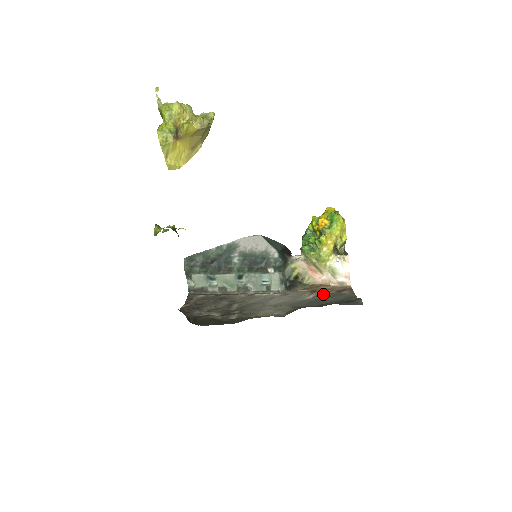
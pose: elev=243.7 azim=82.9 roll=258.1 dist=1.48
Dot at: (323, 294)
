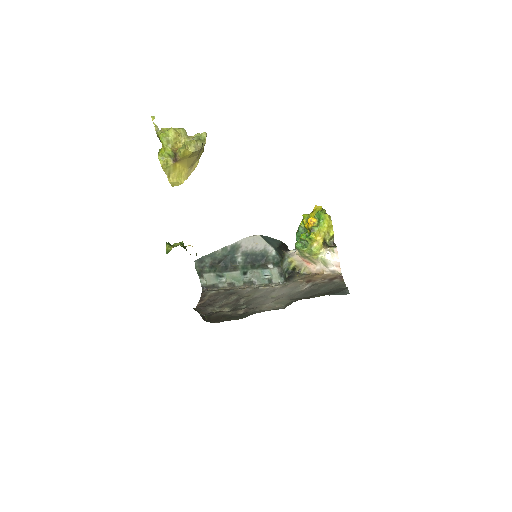
Dot at: (317, 284)
